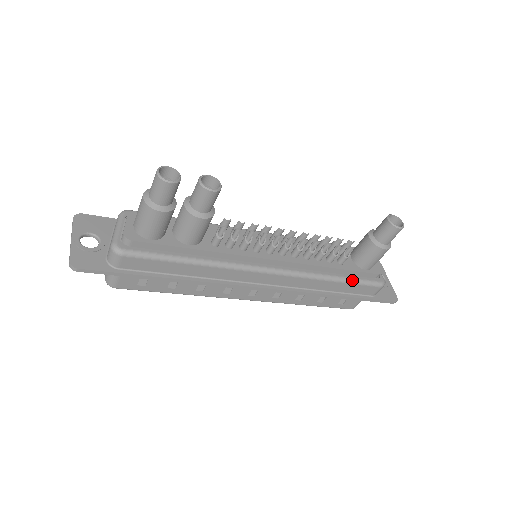
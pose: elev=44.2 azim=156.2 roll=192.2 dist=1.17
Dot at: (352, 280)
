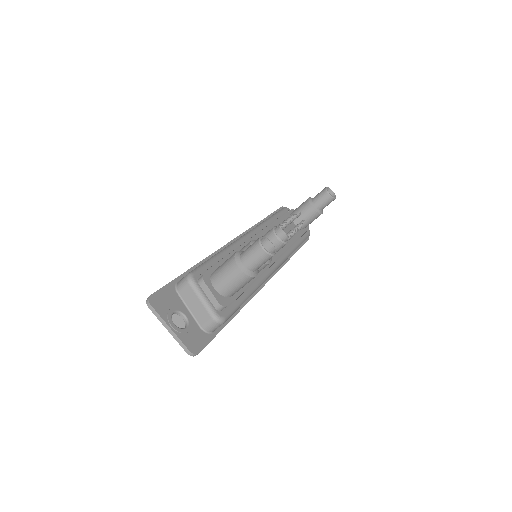
Dot at: (302, 242)
